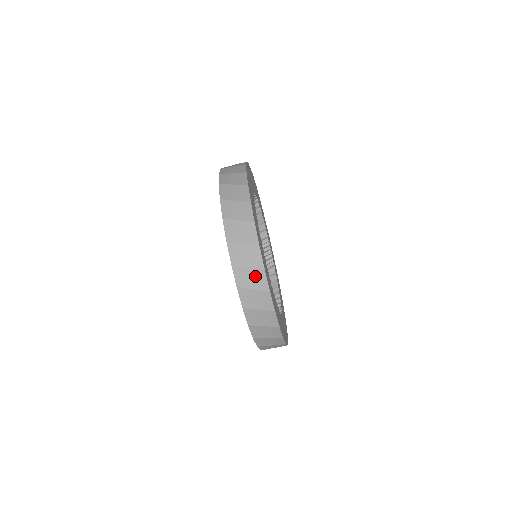
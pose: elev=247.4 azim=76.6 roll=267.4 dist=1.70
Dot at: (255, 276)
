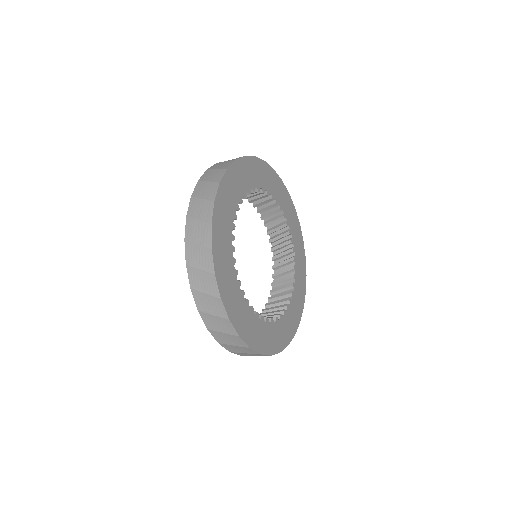
Dot at: occluded
